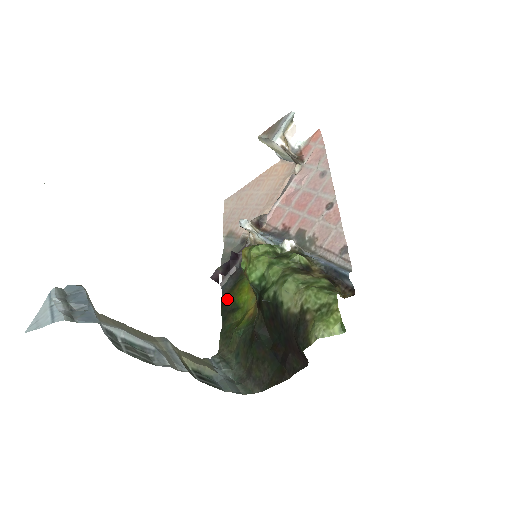
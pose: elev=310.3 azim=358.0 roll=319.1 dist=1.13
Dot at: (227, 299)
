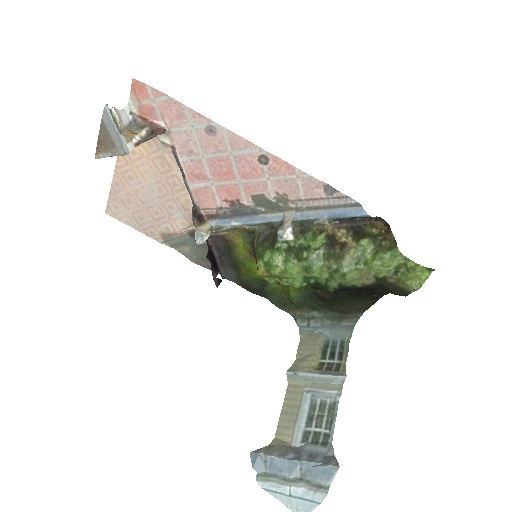
Dot at: (246, 283)
